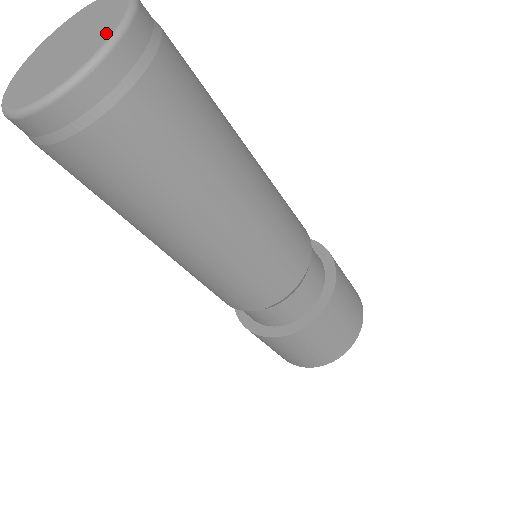
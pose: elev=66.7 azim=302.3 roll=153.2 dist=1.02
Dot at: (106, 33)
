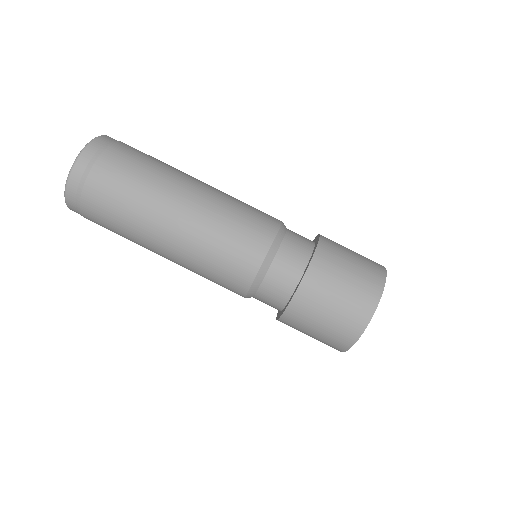
Dot at: occluded
